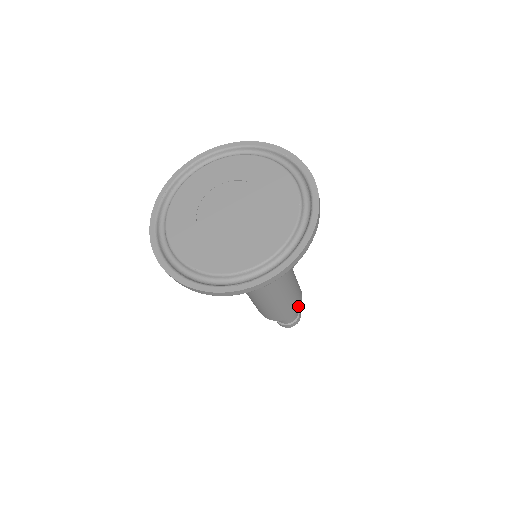
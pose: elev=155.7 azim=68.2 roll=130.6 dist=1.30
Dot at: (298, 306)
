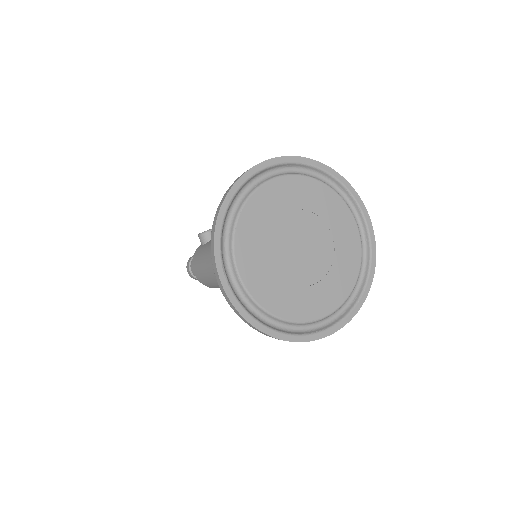
Dot at: occluded
